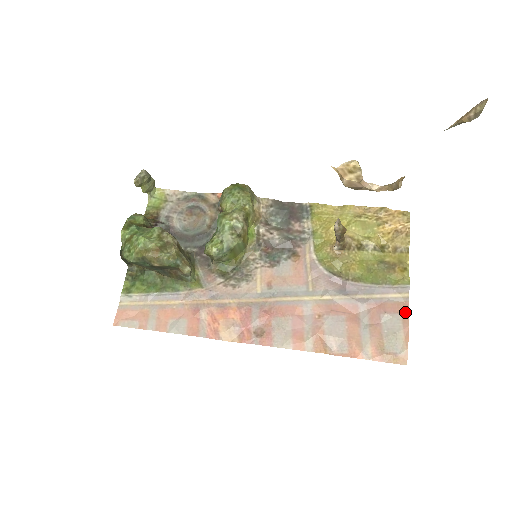
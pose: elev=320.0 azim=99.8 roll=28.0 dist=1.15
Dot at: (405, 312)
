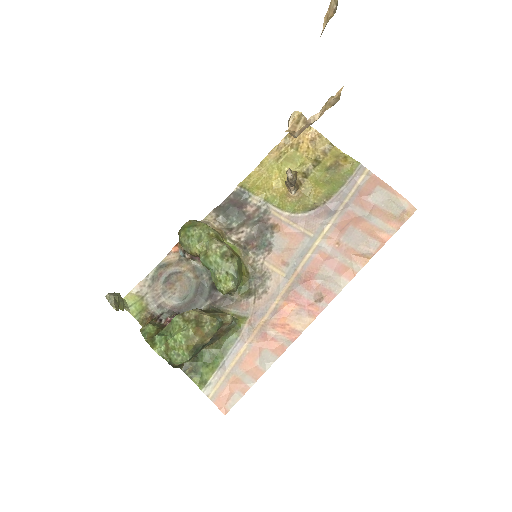
Dot at: (378, 182)
